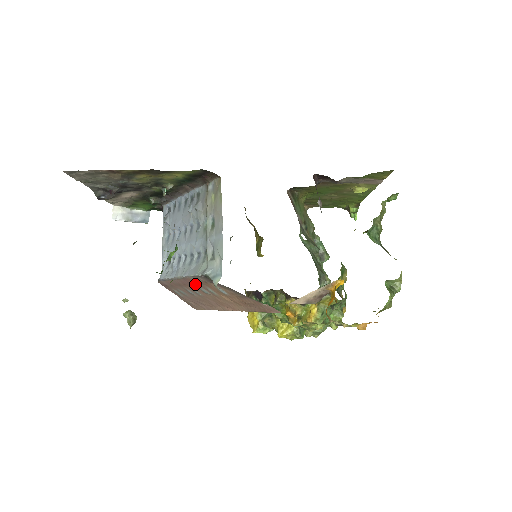
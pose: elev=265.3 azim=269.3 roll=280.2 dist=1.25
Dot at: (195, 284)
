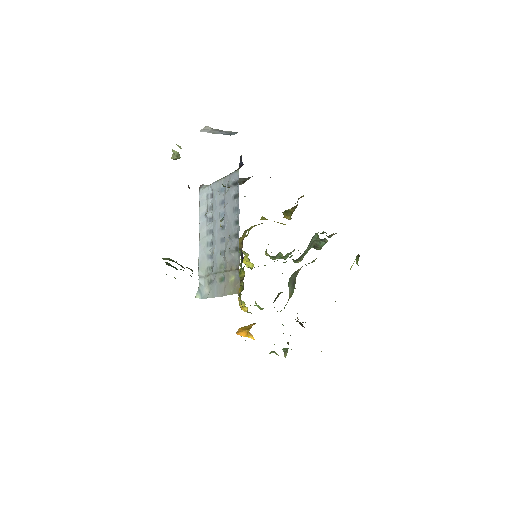
Dot at: occluded
